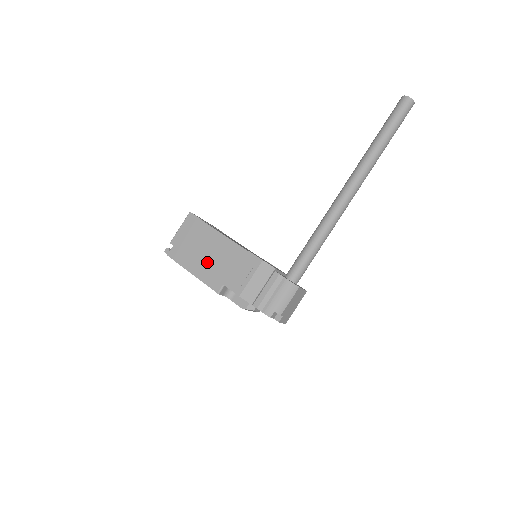
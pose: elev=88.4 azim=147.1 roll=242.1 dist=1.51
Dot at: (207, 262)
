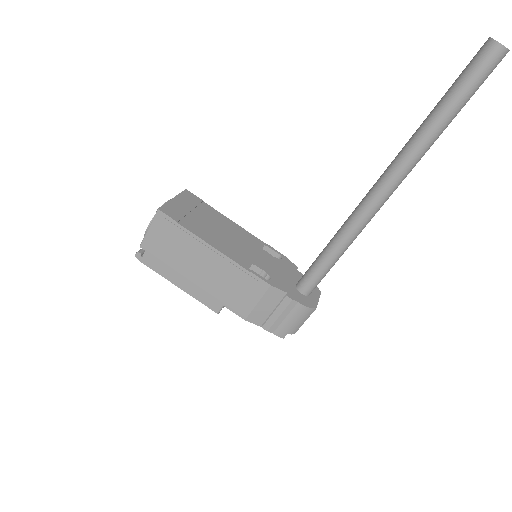
Dot at: (197, 278)
